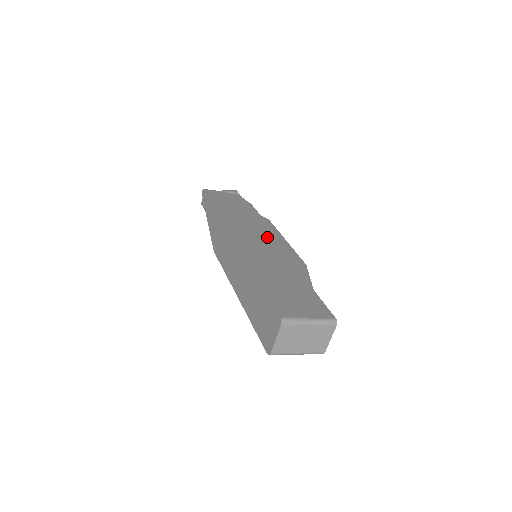
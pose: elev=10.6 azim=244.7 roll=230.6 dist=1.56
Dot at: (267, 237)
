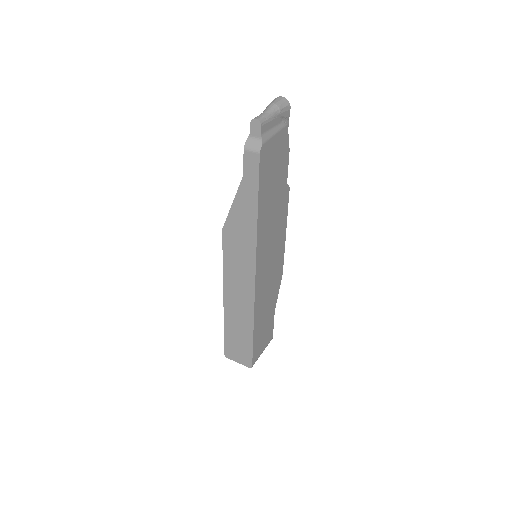
Dot at: (277, 242)
